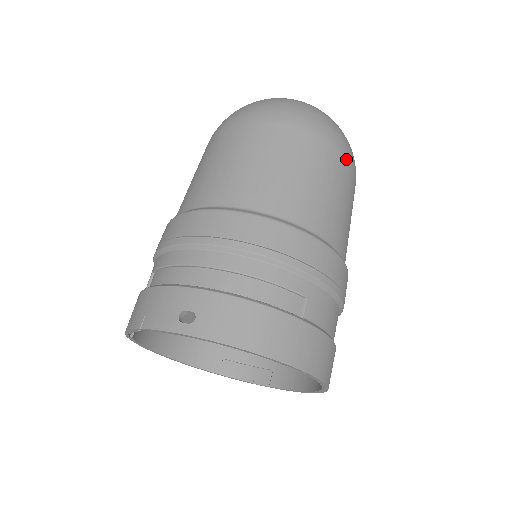
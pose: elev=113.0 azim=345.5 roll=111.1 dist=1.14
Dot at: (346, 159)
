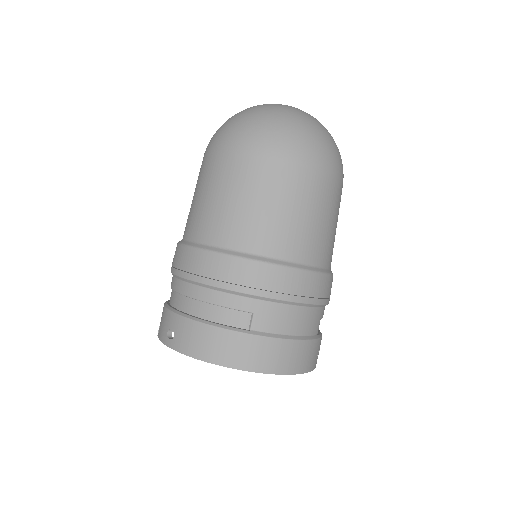
Dot at: (301, 165)
